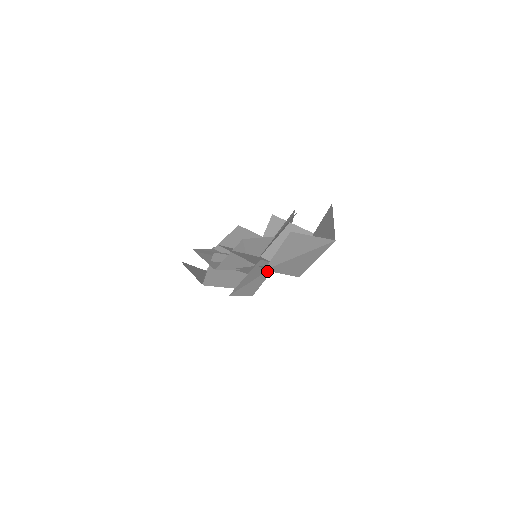
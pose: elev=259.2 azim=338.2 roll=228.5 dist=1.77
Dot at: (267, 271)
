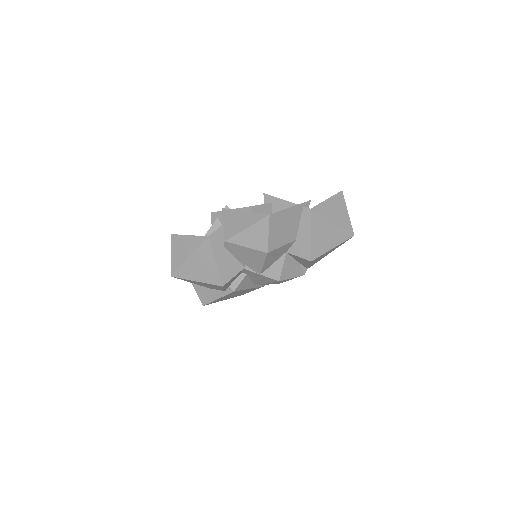
Dot at: (293, 235)
